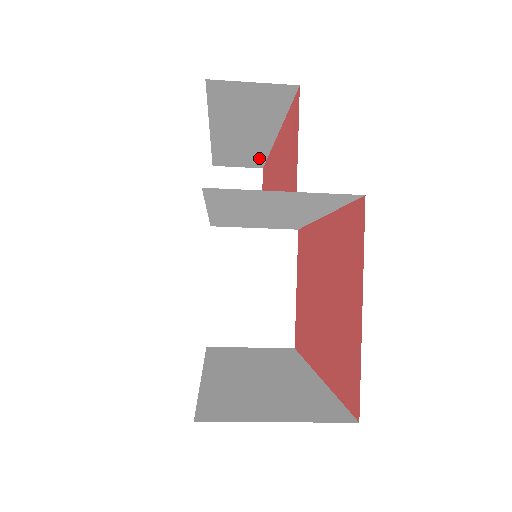
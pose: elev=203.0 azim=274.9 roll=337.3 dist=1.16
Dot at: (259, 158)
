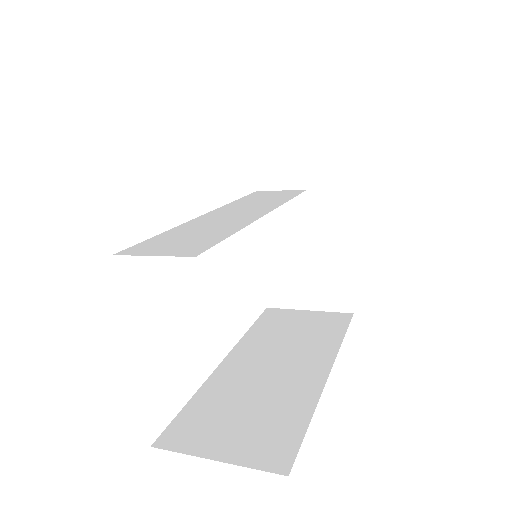
Dot at: occluded
